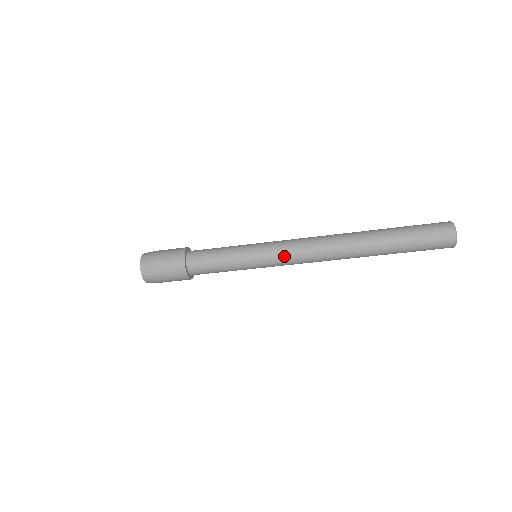
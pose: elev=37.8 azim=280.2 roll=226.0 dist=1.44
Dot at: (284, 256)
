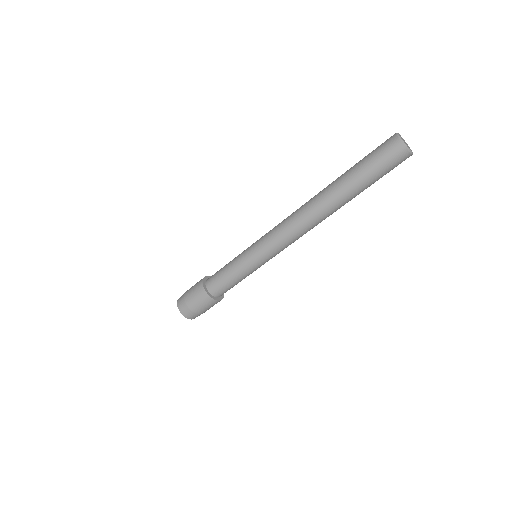
Dot at: (276, 249)
